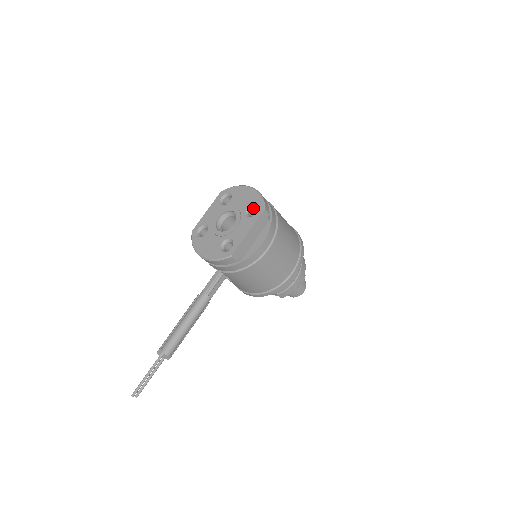
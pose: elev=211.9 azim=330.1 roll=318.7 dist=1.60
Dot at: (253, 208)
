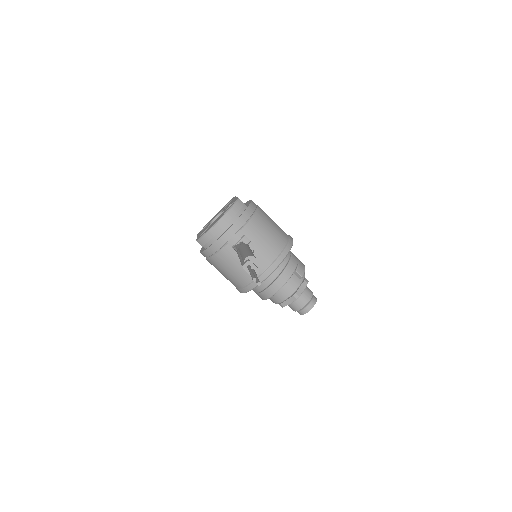
Dot at: occluded
